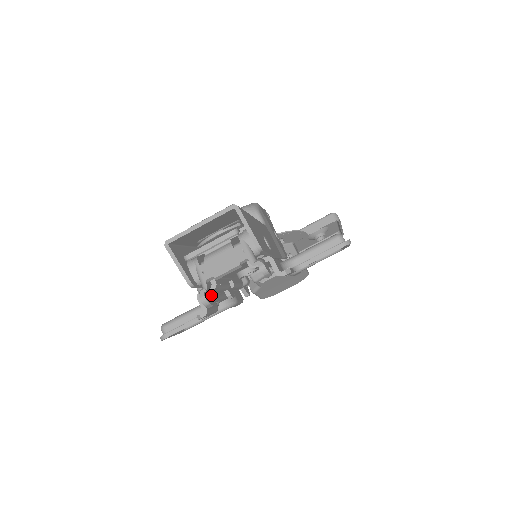
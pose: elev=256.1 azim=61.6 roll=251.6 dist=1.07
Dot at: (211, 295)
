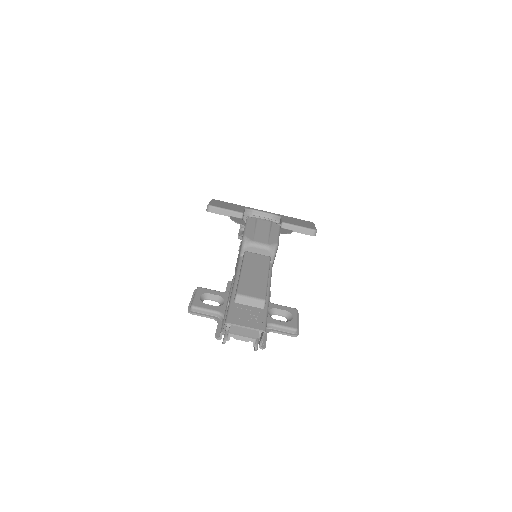
Dot at: occluded
